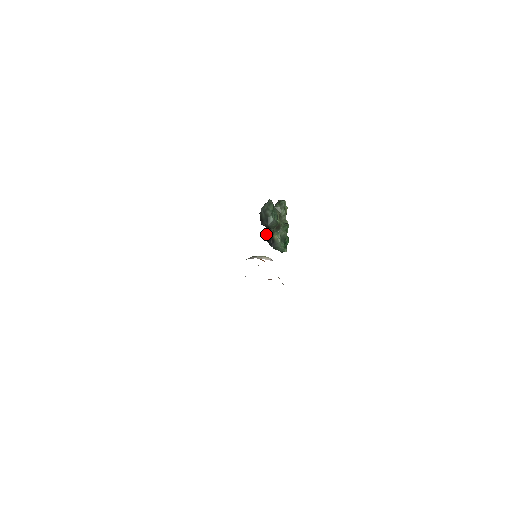
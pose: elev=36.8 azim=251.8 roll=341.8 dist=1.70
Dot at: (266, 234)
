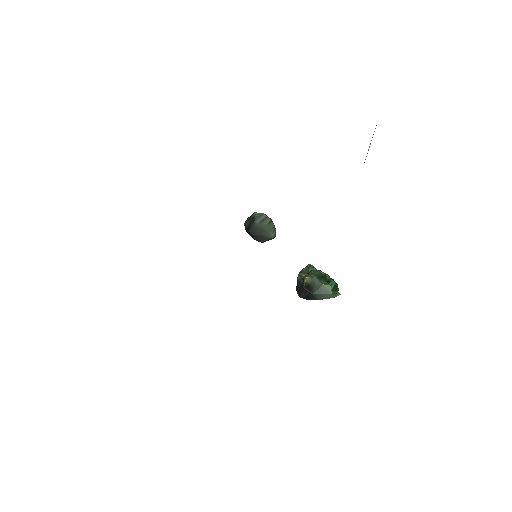
Dot at: (299, 294)
